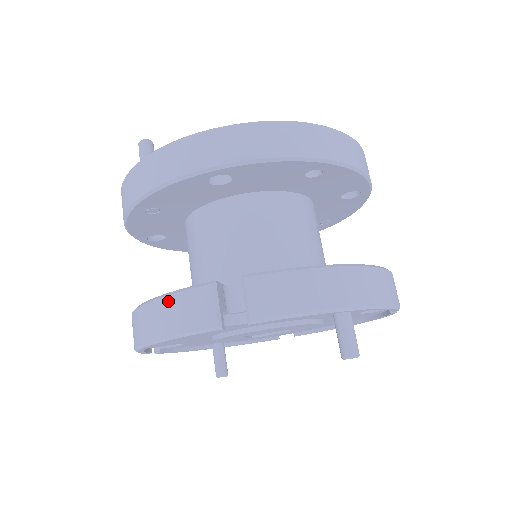
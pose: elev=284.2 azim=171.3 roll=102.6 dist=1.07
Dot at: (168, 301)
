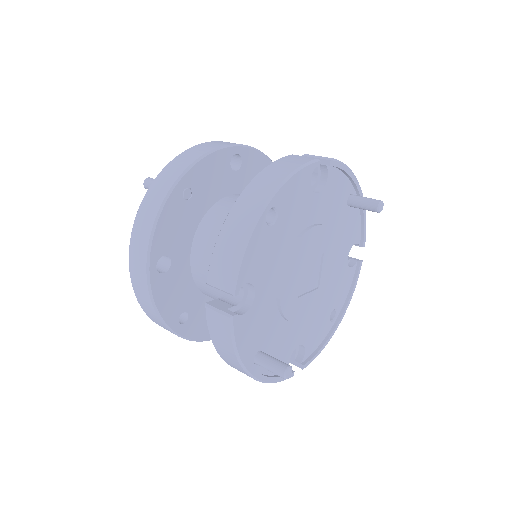
Dot at: (270, 167)
